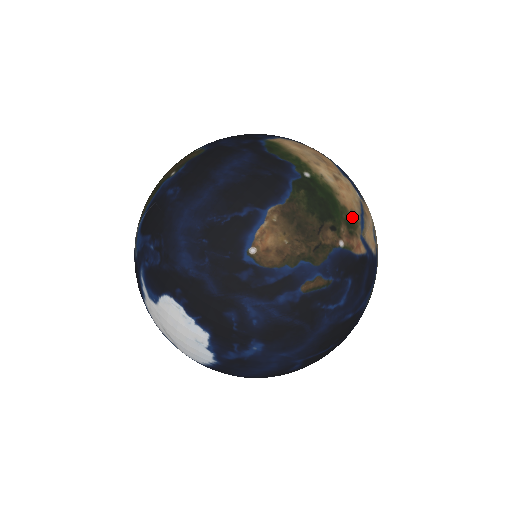
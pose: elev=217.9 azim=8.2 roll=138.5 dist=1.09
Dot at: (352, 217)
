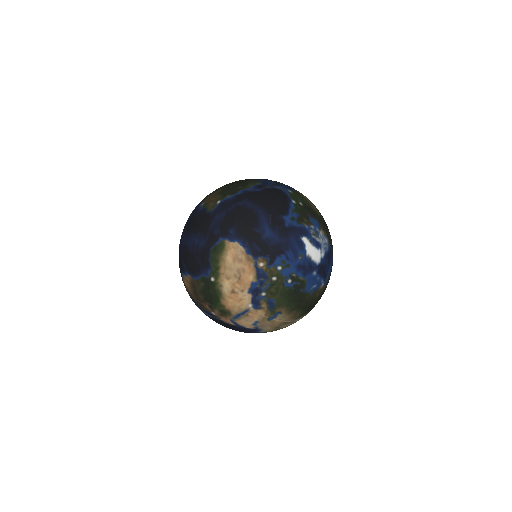
Dot at: (227, 311)
